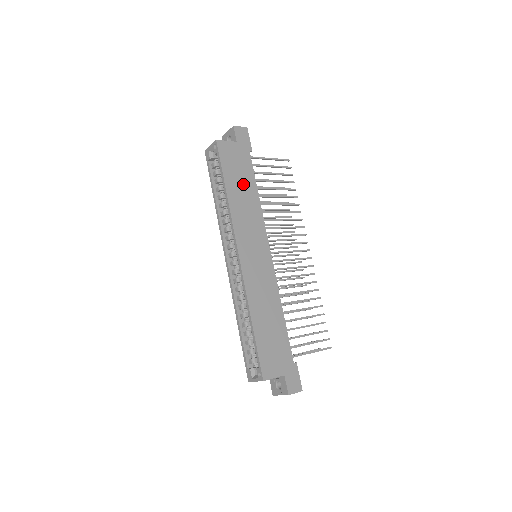
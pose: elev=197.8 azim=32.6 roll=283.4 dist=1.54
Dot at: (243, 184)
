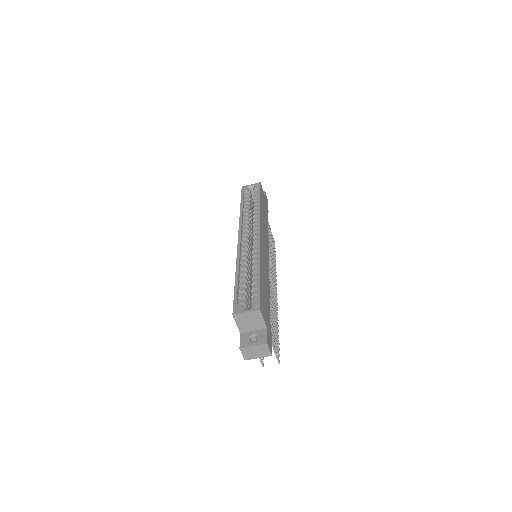
Dot at: (265, 215)
